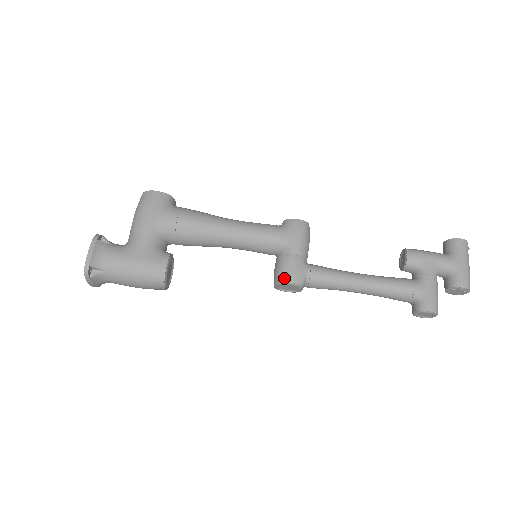
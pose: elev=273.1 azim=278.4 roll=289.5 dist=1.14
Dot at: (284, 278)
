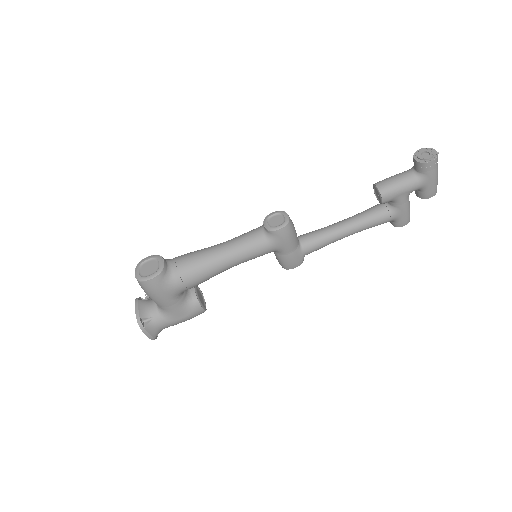
Dot at: (289, 268)
